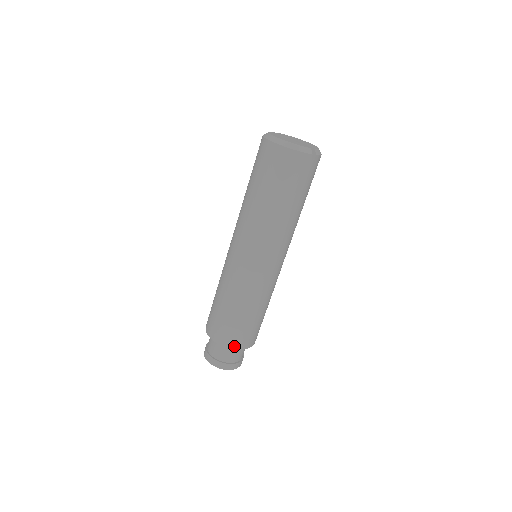
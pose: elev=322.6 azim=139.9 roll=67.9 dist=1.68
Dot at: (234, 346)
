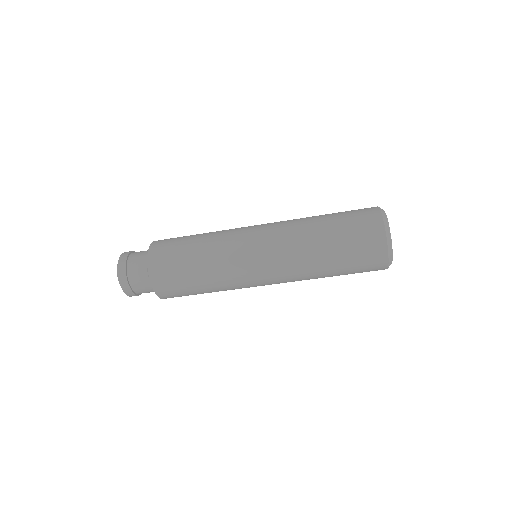
Dot at: (162, 296)
